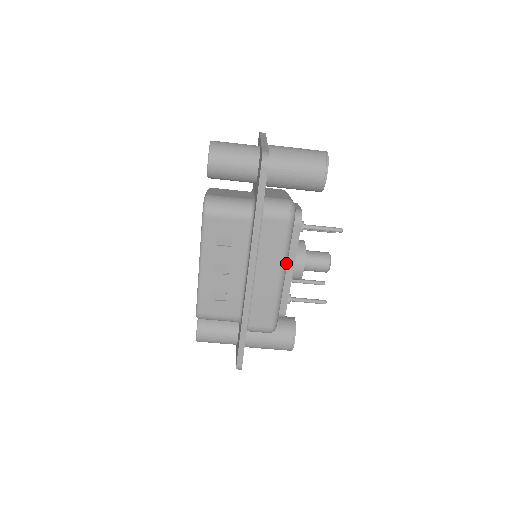
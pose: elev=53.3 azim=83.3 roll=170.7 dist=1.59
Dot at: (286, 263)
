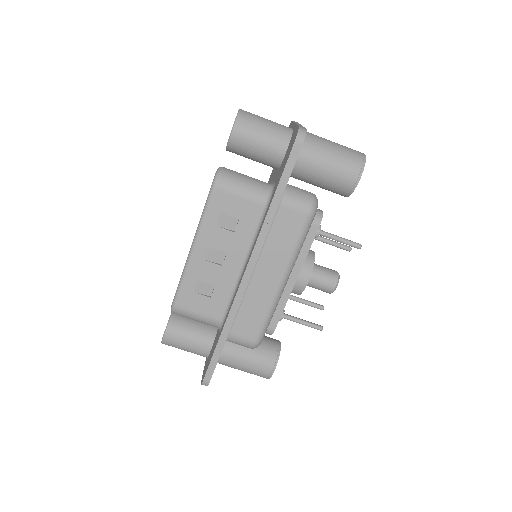
Dot at: (292, 266)
